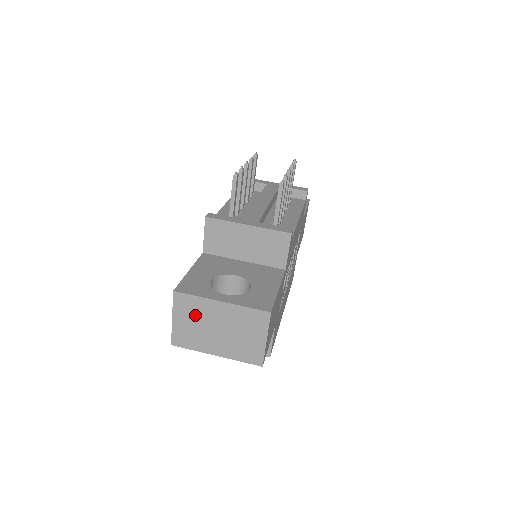
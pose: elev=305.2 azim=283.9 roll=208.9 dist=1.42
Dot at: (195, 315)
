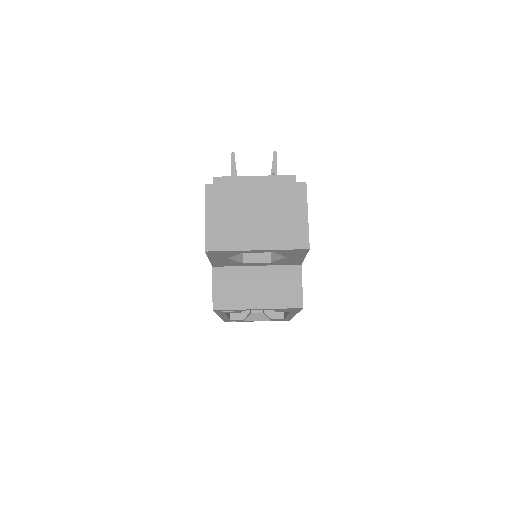
Dot at: (230, 206)
